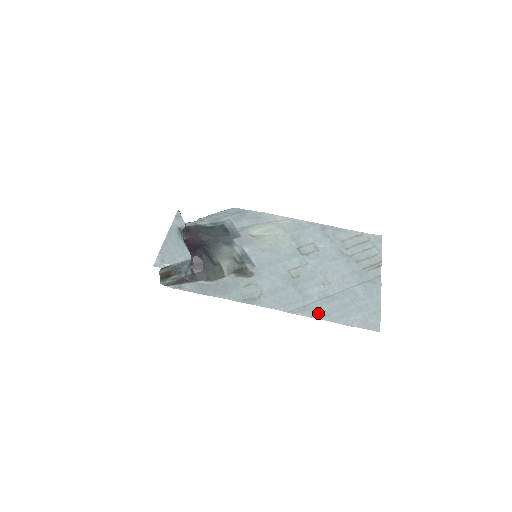
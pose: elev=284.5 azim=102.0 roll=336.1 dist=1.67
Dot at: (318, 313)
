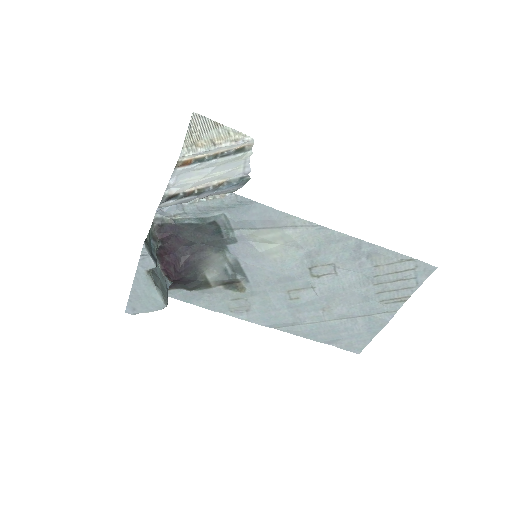
Dot at: (304, 334)
